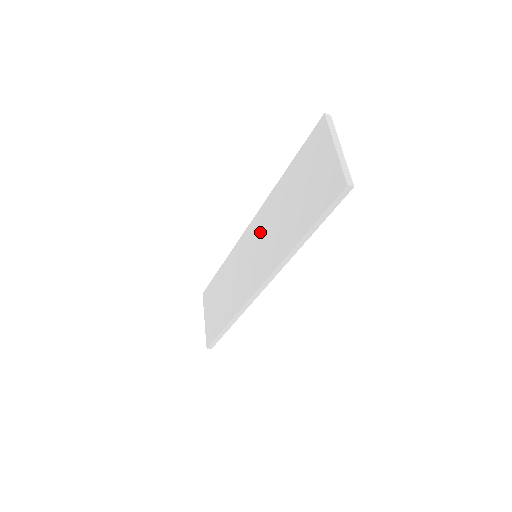
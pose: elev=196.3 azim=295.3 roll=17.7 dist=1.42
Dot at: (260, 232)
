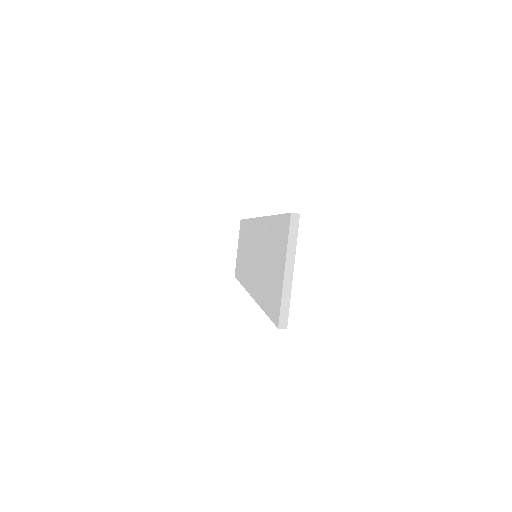
Dot at: (257, 243)
